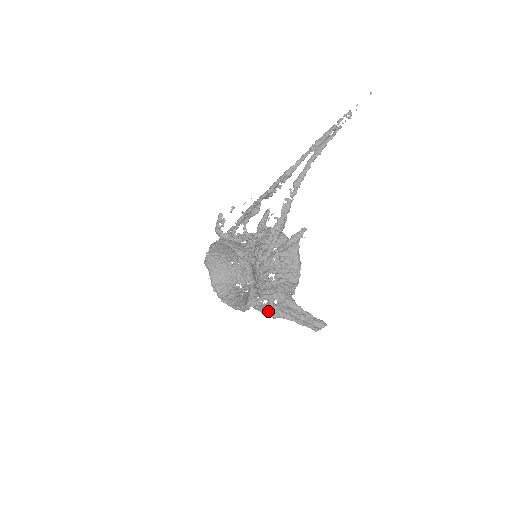
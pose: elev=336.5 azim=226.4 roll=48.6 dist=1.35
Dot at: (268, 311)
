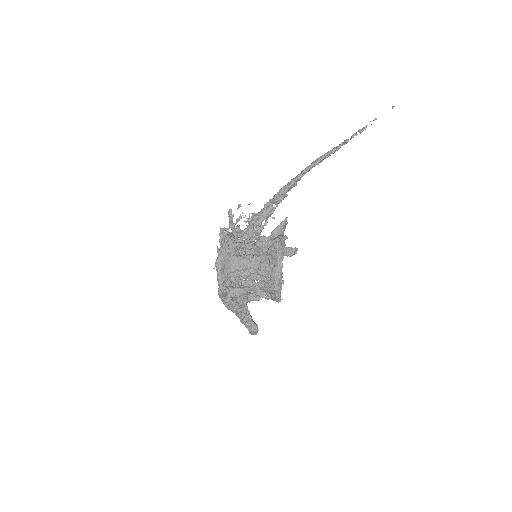
Dot at: (223, 300)
